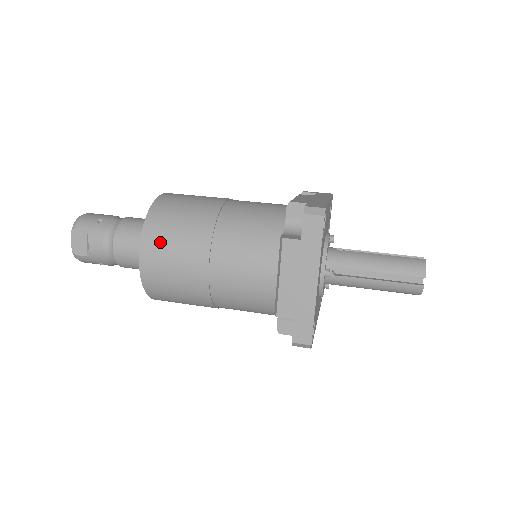
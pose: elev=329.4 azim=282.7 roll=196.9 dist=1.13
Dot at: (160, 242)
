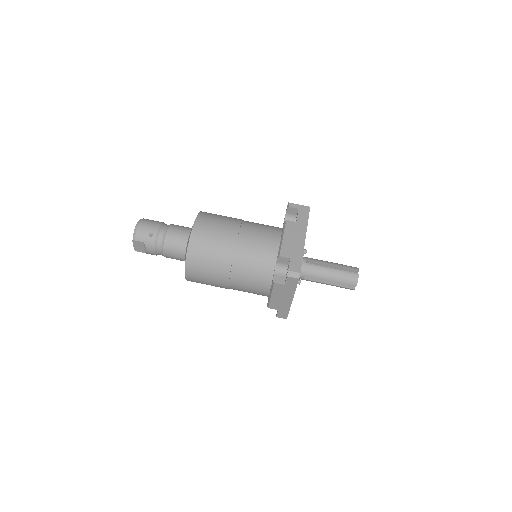
Dot at: (198, 269)
